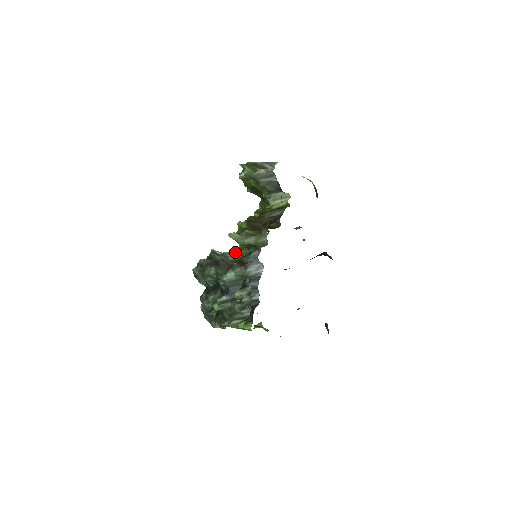
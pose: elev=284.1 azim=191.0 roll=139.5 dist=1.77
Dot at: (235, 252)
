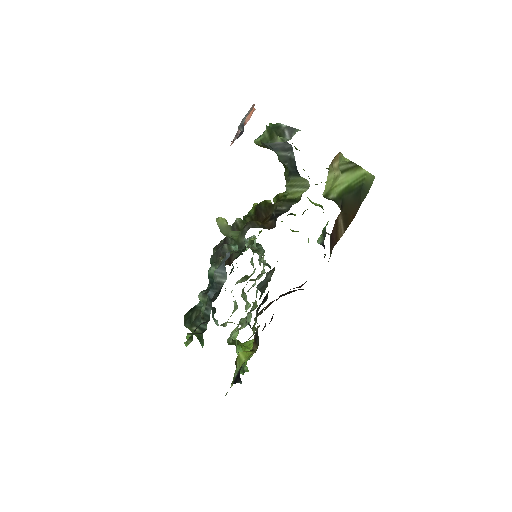
Dot at: (248, 241)
